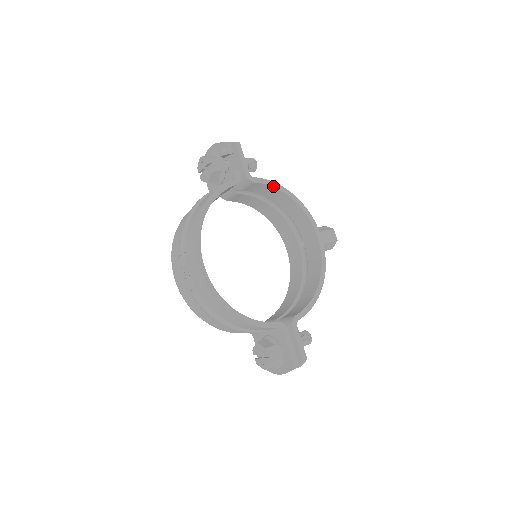
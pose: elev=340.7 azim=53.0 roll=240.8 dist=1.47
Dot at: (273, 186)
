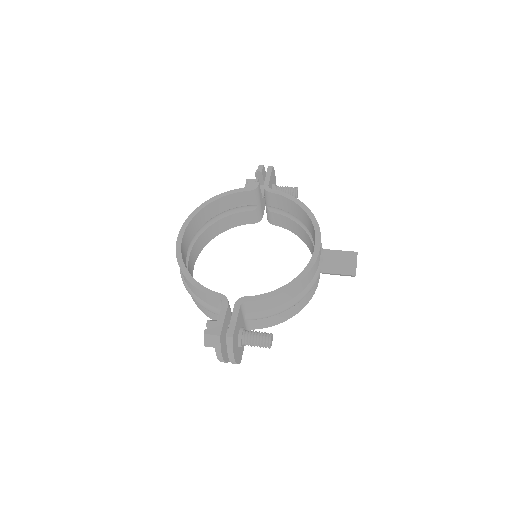
Dot at: (287, 197)
